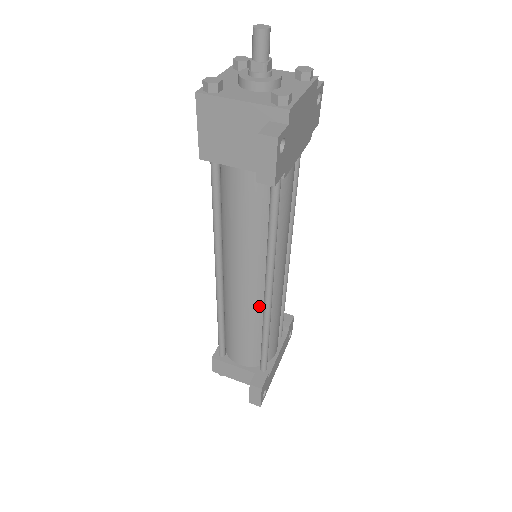
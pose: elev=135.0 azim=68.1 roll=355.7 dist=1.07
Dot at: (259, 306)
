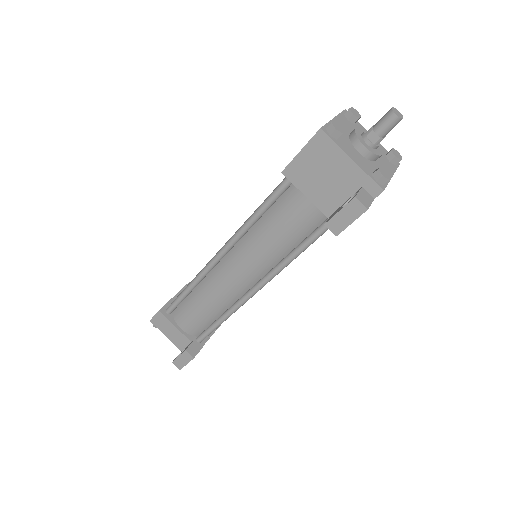
Dot at: (235, 296)
